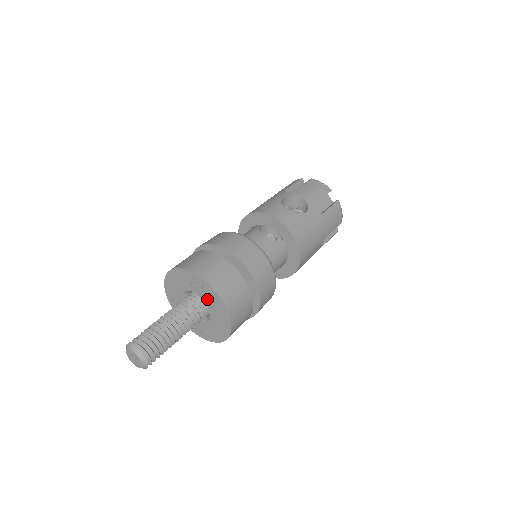
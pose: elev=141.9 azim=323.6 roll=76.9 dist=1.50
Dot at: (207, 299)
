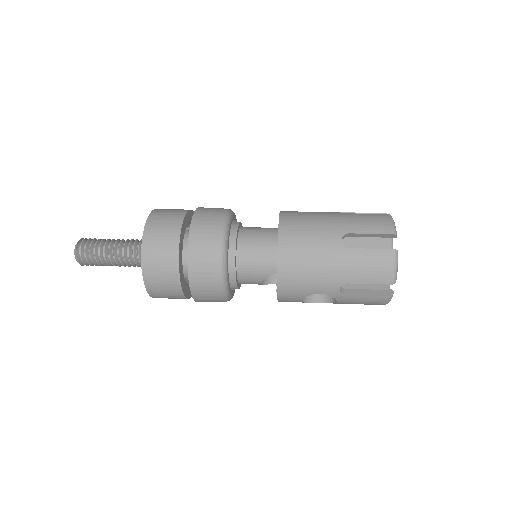
Dot at: occluded
